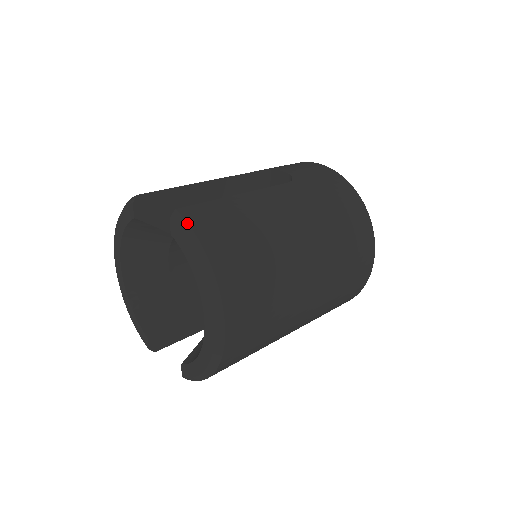
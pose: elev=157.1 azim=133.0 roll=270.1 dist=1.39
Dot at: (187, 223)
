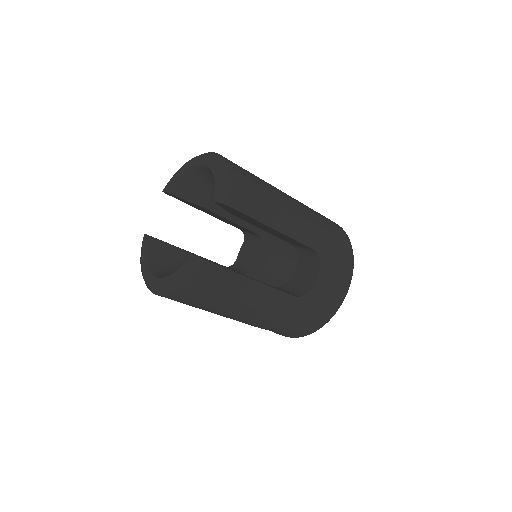
Dot at: occluded
